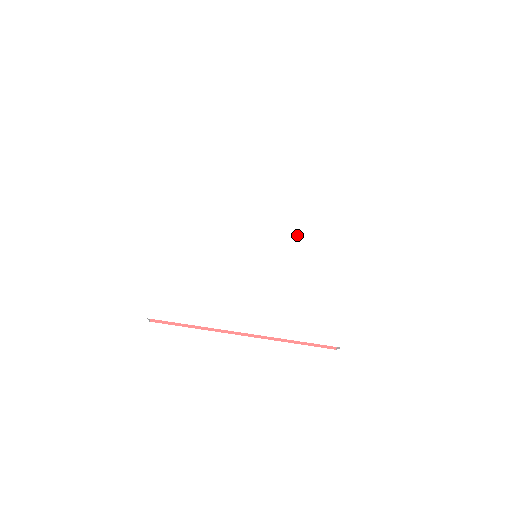
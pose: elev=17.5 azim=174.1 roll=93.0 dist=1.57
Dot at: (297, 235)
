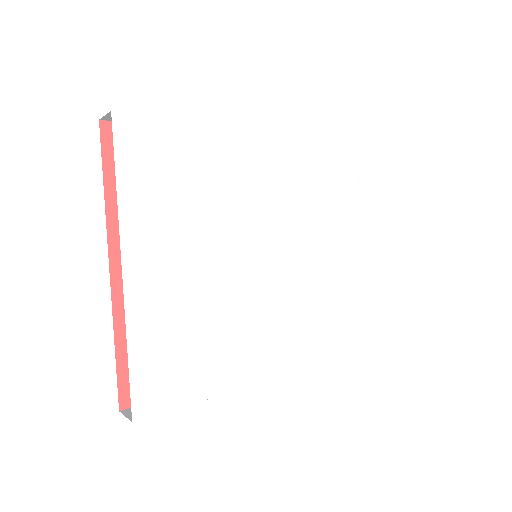
Dot at: (307, 214)
